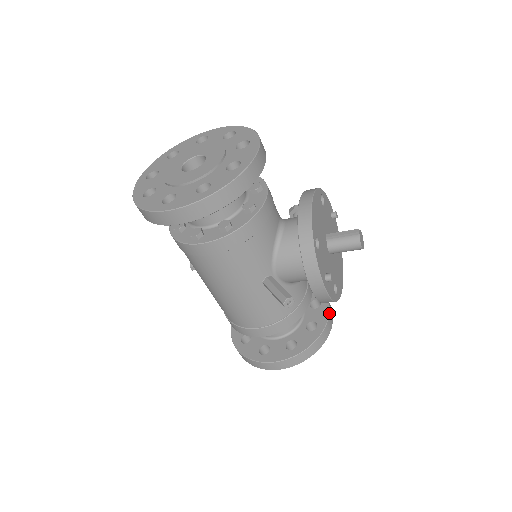
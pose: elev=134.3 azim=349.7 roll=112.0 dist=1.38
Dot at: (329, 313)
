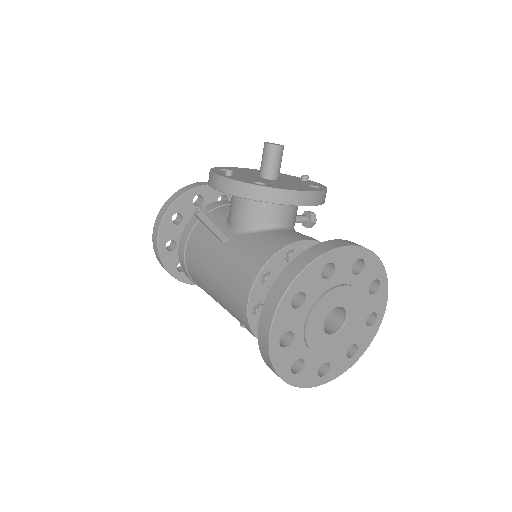
Dot at: (335, 240)
